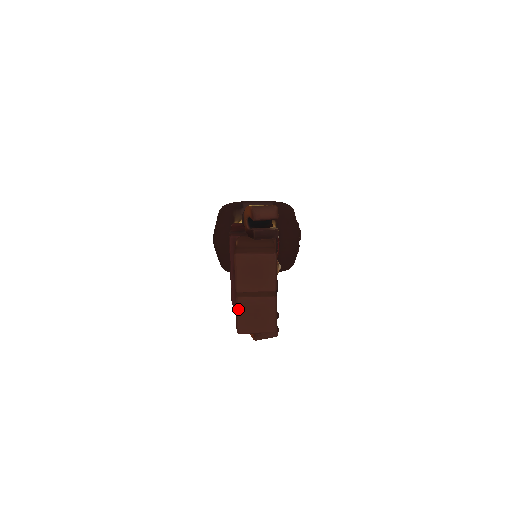
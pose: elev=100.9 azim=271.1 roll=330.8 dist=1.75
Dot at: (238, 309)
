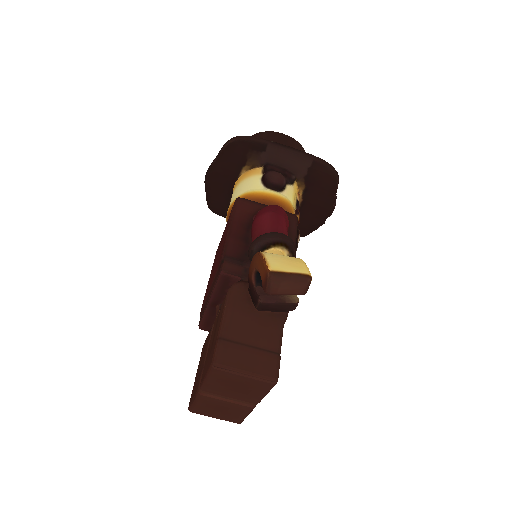
Dot at: (197, 400)
